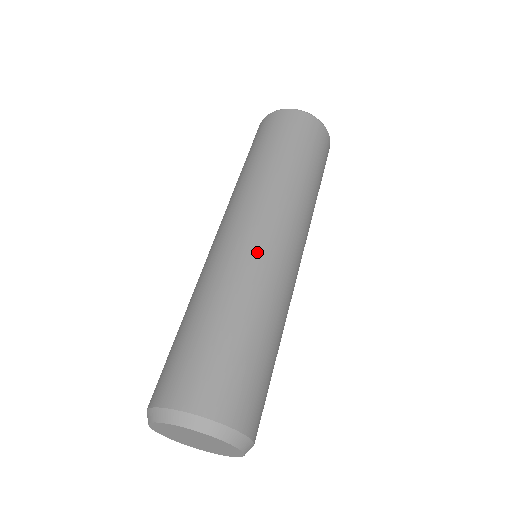
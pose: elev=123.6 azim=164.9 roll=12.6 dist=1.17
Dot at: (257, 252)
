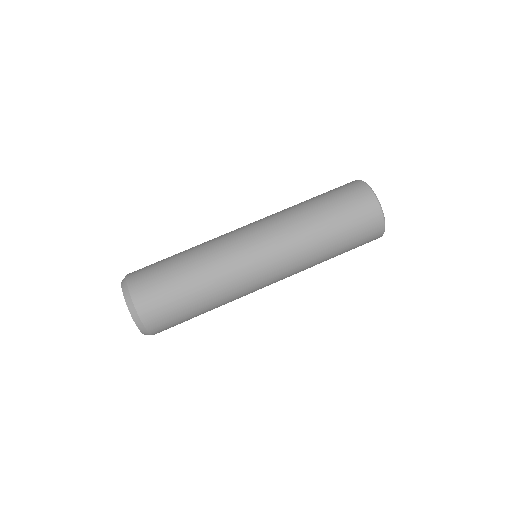
Dot at: (251, 284)
